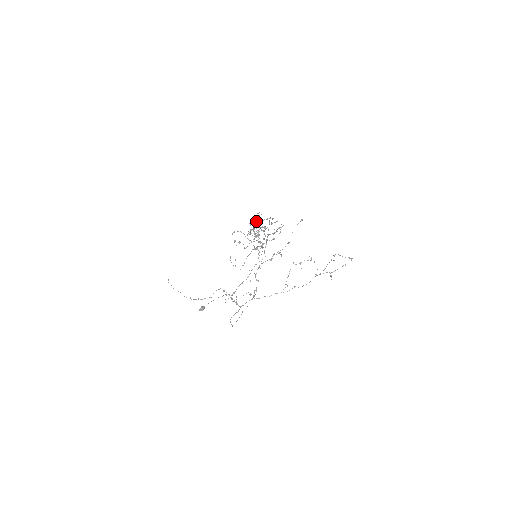
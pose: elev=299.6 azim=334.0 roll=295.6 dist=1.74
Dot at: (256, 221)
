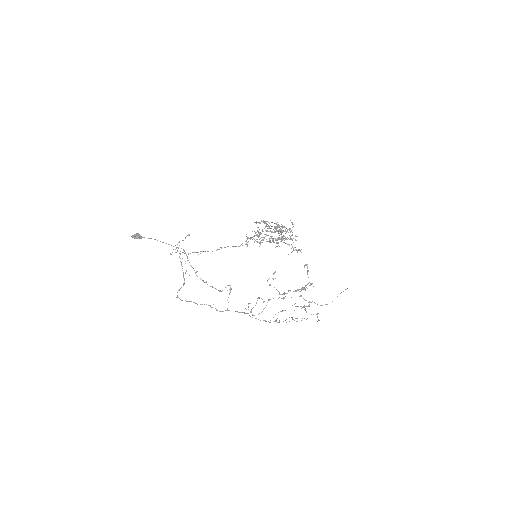
Dot at: occluded
